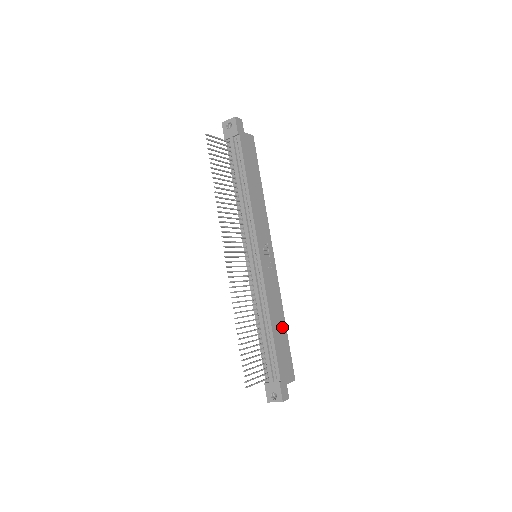
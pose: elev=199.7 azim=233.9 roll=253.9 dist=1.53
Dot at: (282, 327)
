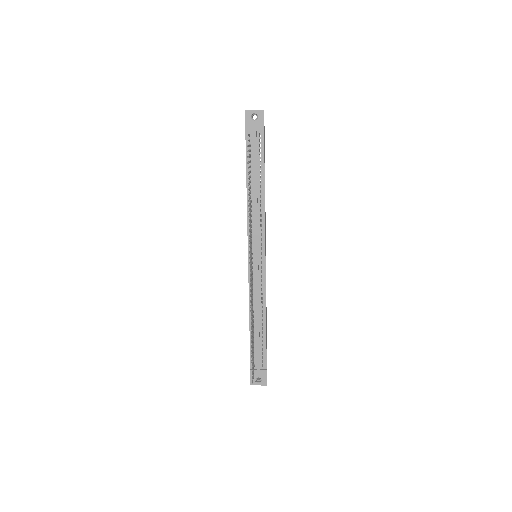
Dot at: (266, 319)
